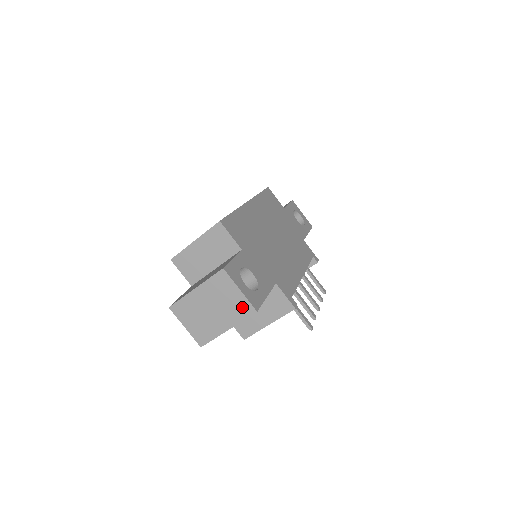
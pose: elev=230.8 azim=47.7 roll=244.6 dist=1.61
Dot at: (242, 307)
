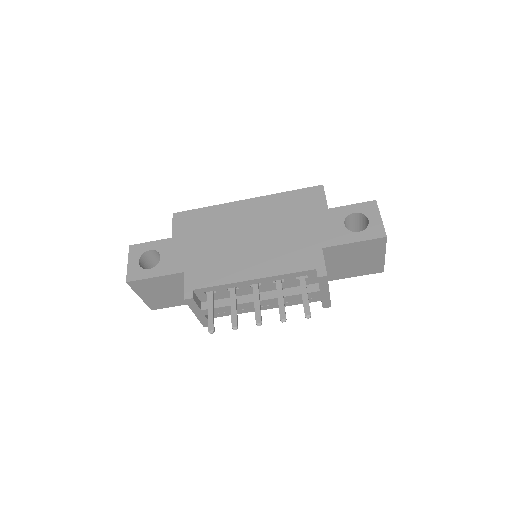
Dot at: occluded
